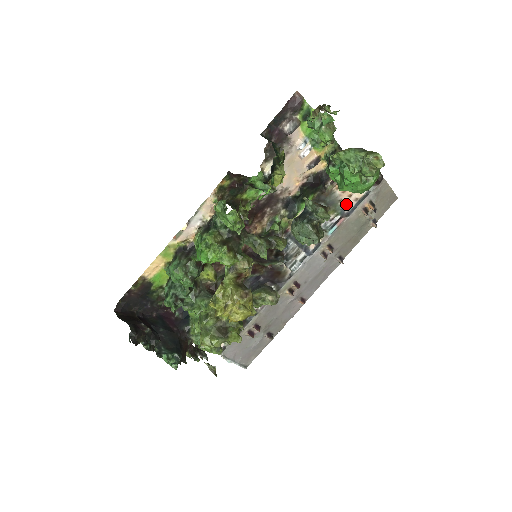
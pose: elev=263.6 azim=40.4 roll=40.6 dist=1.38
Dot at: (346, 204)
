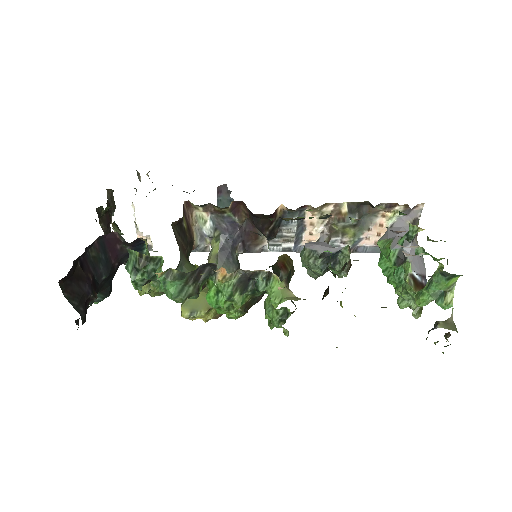
Dot at: (367, 238)
